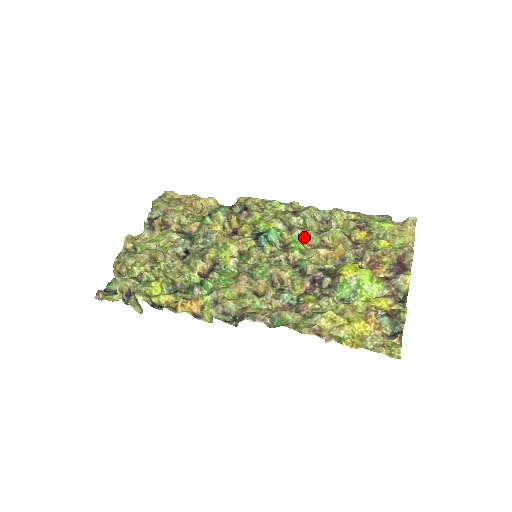
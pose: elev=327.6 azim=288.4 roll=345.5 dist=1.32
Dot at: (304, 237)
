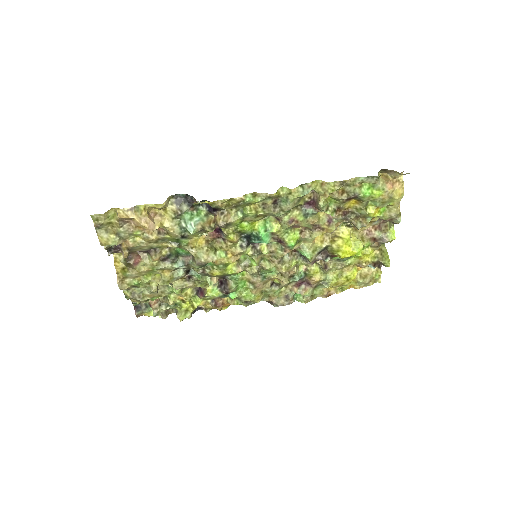
Dot at: (295, 227)
